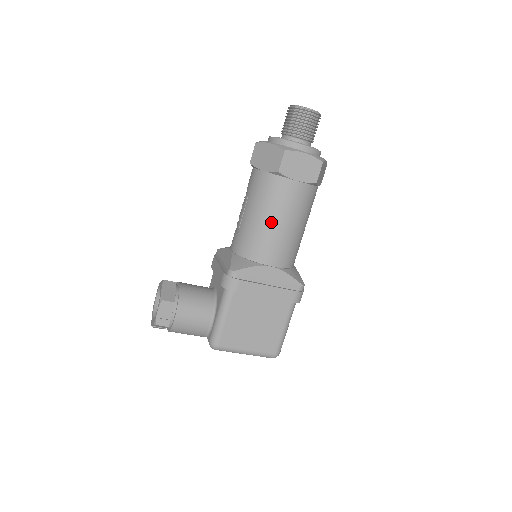
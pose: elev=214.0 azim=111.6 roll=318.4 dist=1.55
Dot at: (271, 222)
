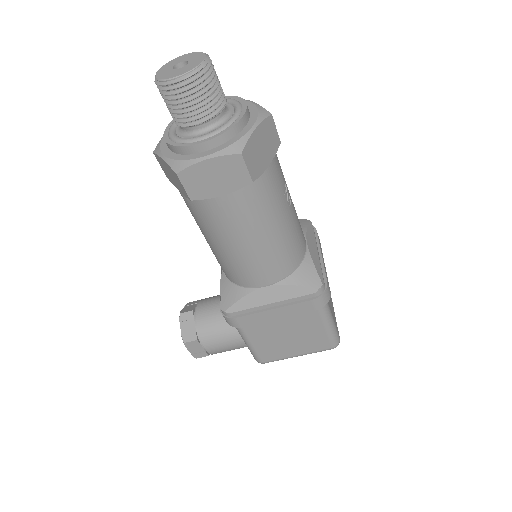
Dot at: (230, 248)
